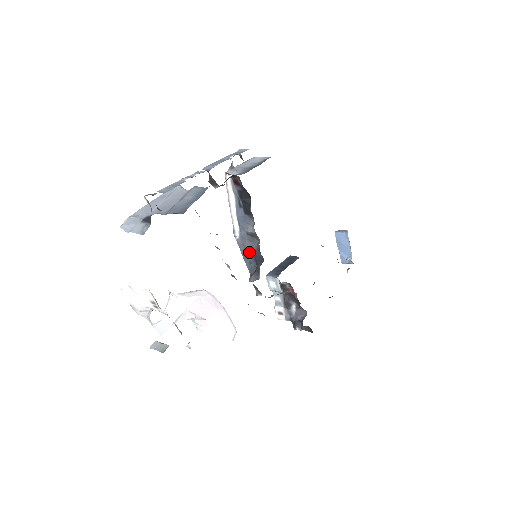
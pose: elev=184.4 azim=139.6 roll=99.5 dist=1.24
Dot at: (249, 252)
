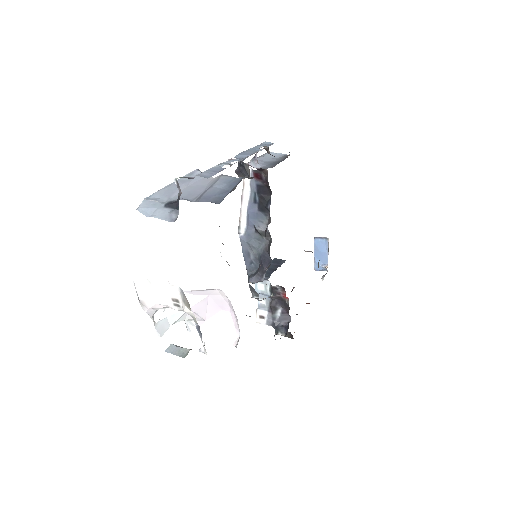
Dot at: (253, 251)
